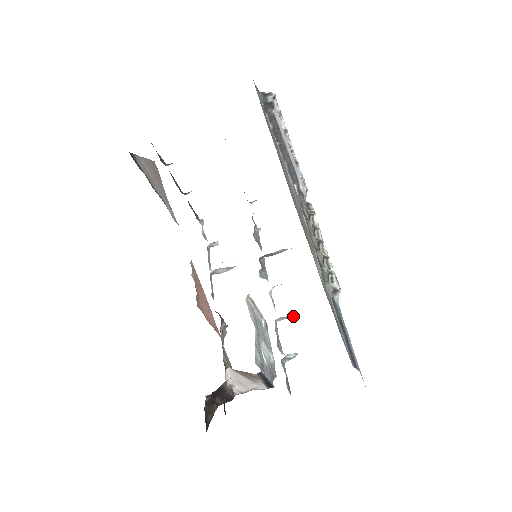
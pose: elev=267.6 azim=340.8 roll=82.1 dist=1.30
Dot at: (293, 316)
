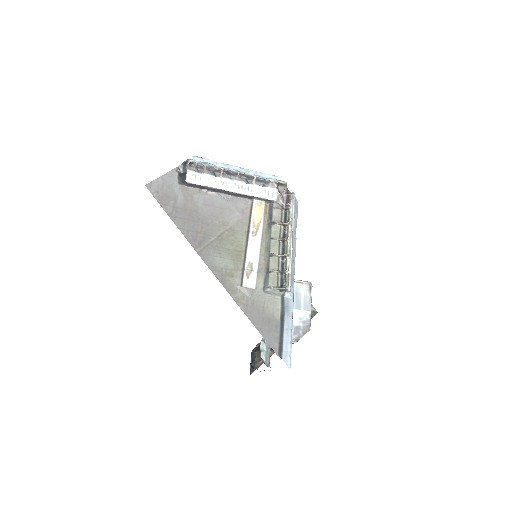
Dot at: occluded
